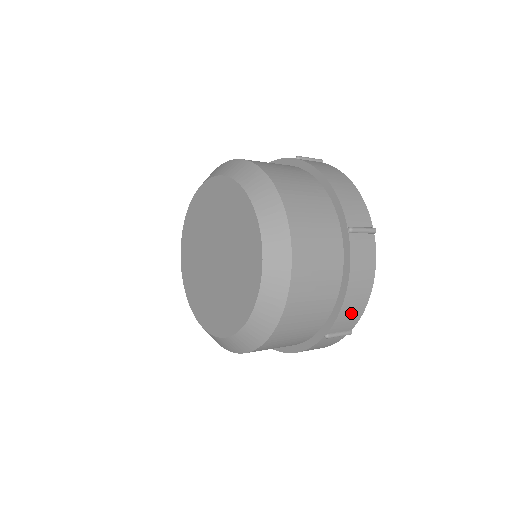
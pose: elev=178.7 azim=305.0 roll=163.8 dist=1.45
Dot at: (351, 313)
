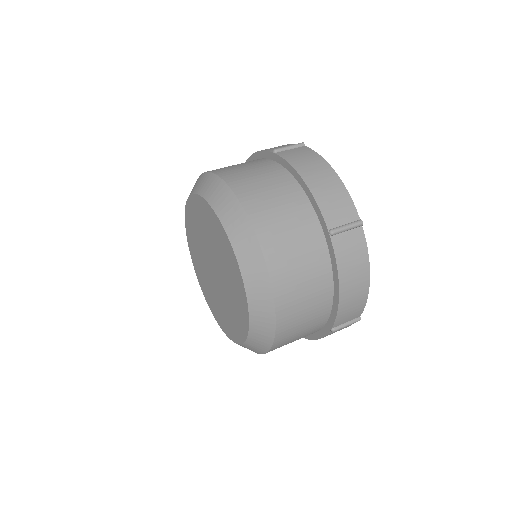
Dot at: (352, 307)
